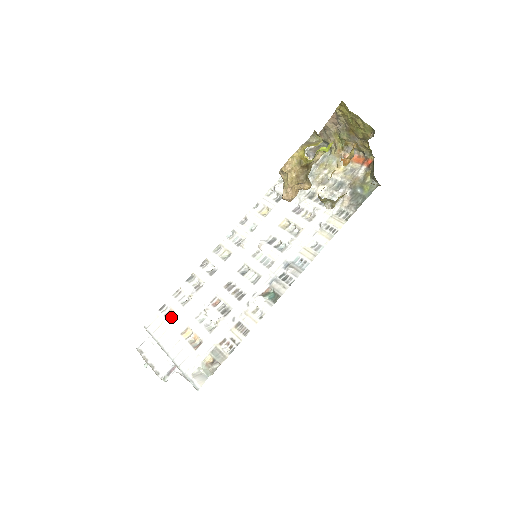
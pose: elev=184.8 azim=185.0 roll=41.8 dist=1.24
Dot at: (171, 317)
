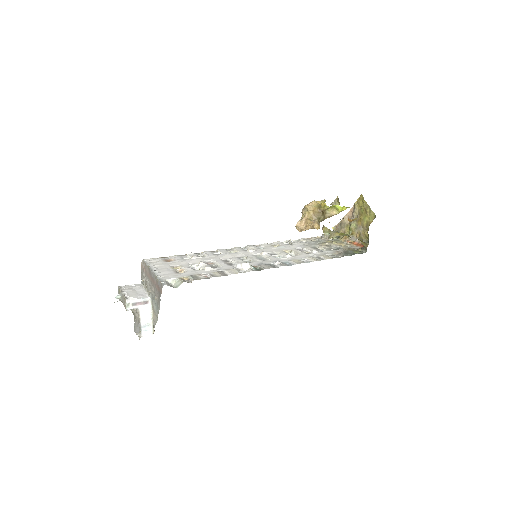
Dot at: (169, 261)
